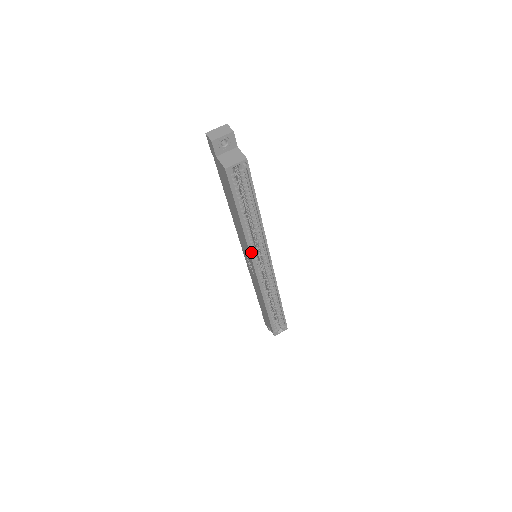
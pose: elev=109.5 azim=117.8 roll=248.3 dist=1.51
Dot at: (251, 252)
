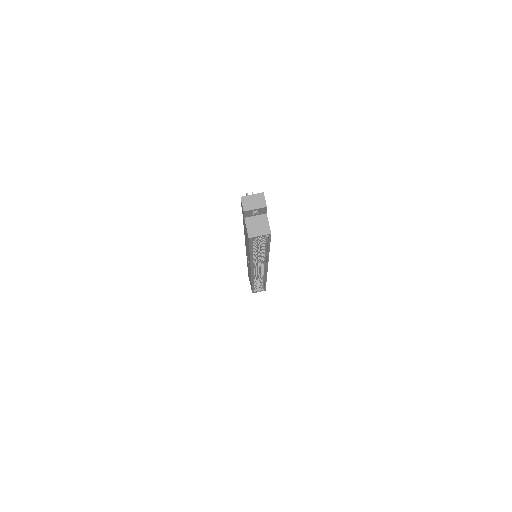
Dot at: occluded
